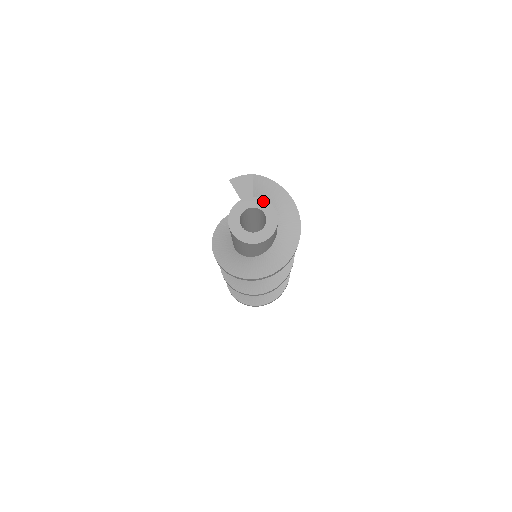
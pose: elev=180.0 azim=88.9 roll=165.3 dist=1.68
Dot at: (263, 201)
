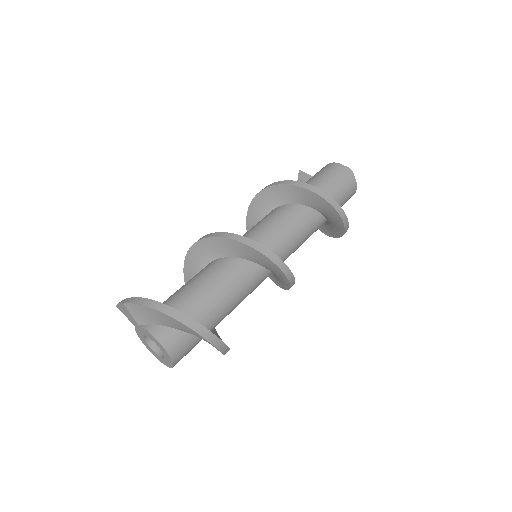
Dot at: (147, 332)
